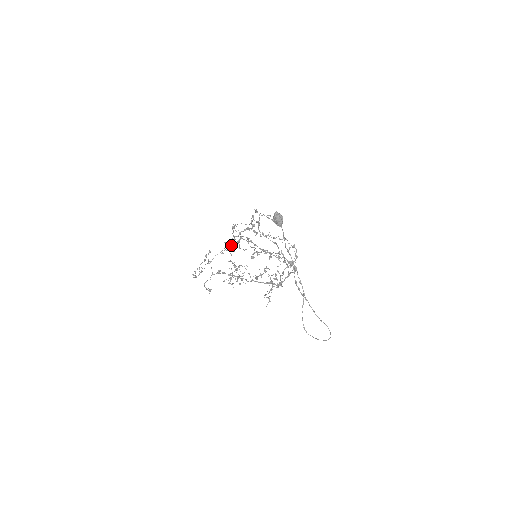
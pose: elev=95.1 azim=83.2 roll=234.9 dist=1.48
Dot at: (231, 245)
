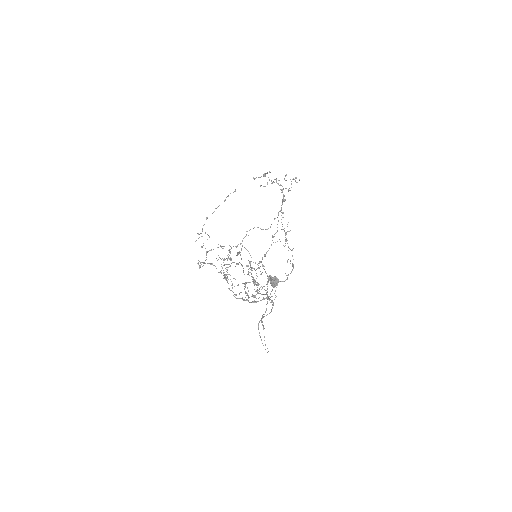
Dot at: (229, 264)
